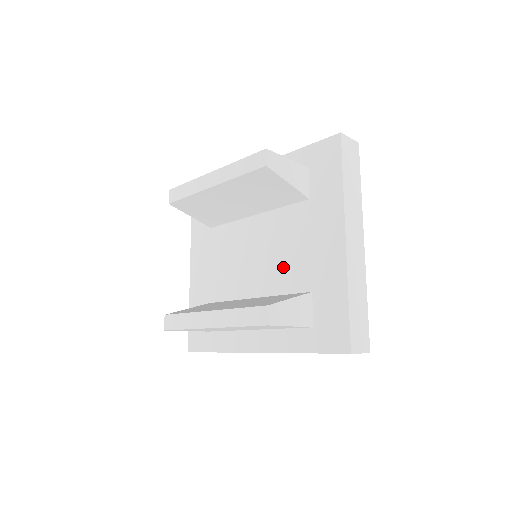
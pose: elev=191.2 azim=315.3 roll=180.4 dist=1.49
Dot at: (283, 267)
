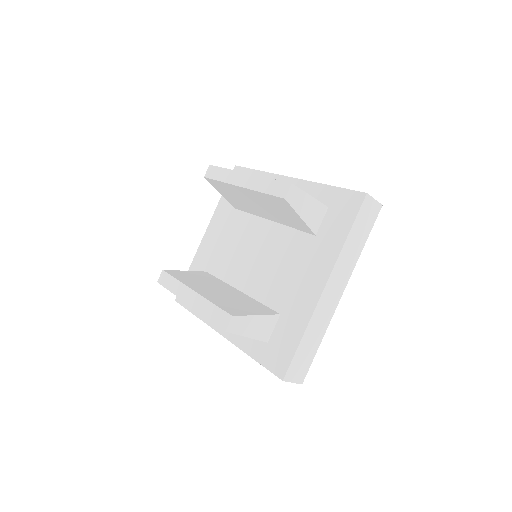
Dot at: (270, 279)
